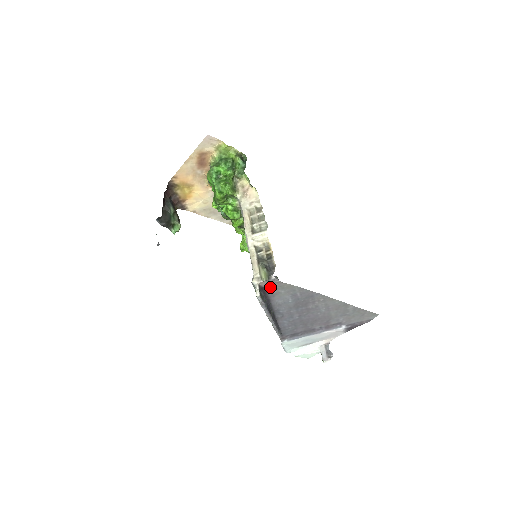
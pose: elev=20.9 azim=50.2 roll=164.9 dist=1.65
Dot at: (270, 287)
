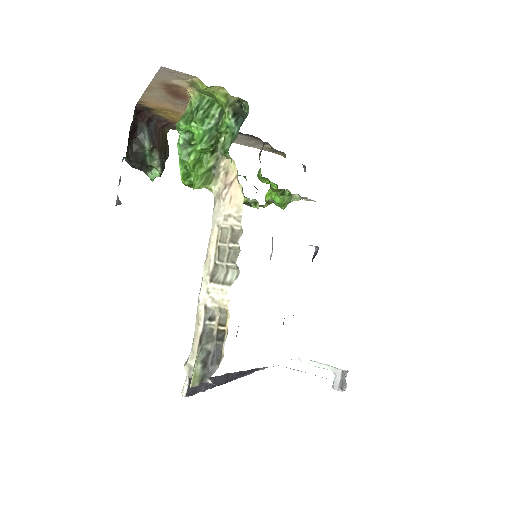
Dot at: occluded
